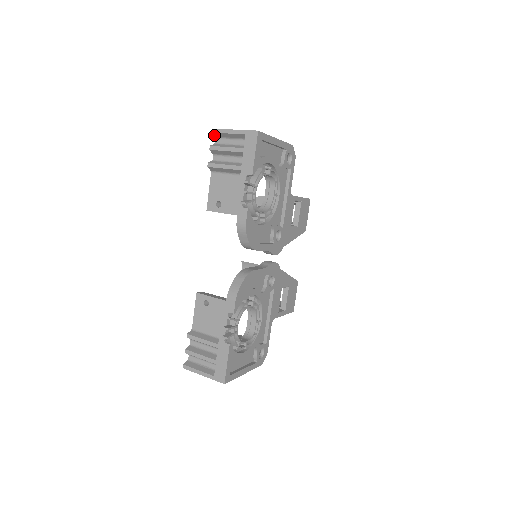
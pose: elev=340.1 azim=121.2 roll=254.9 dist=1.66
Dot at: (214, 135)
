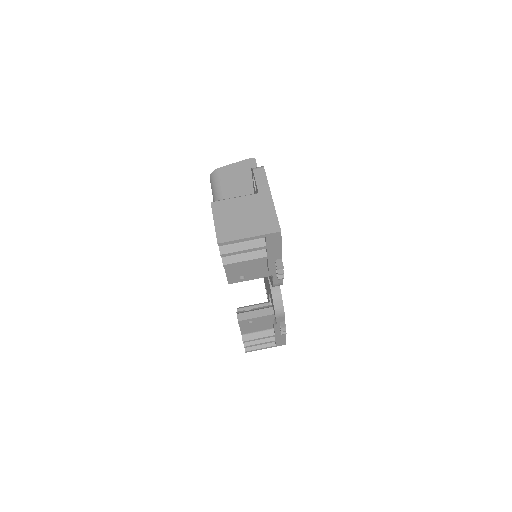
Dot at: (219, 244)
